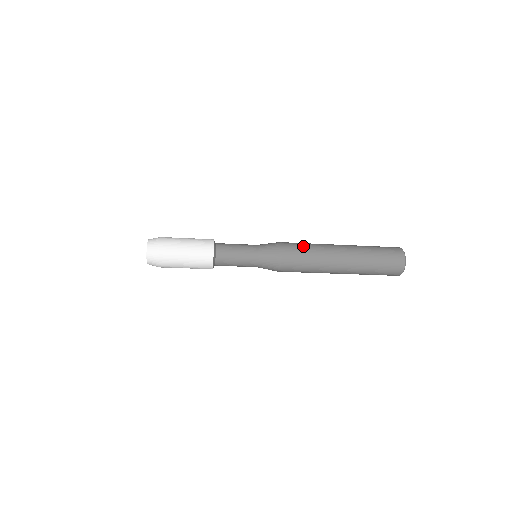
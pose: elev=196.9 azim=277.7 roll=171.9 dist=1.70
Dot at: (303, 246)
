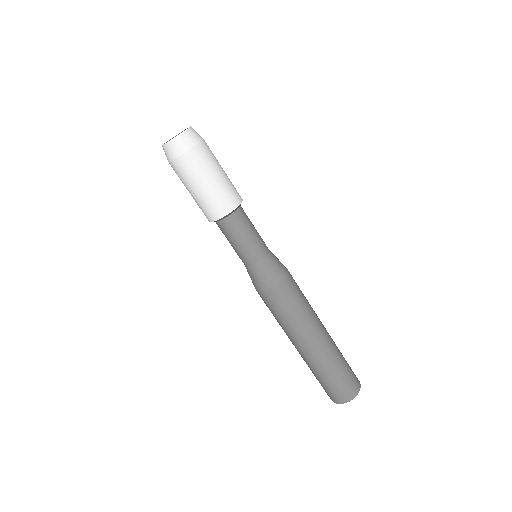
Dot at: occluded
